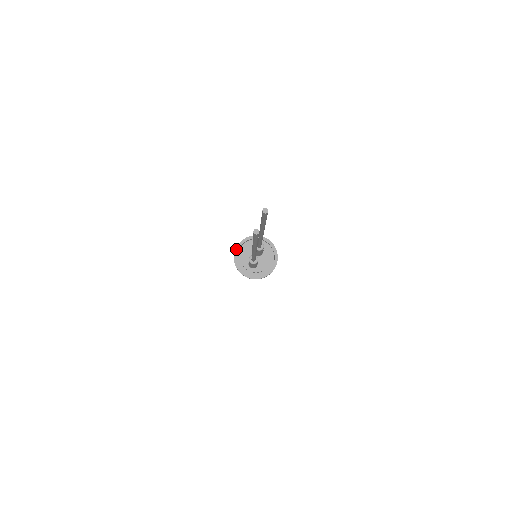
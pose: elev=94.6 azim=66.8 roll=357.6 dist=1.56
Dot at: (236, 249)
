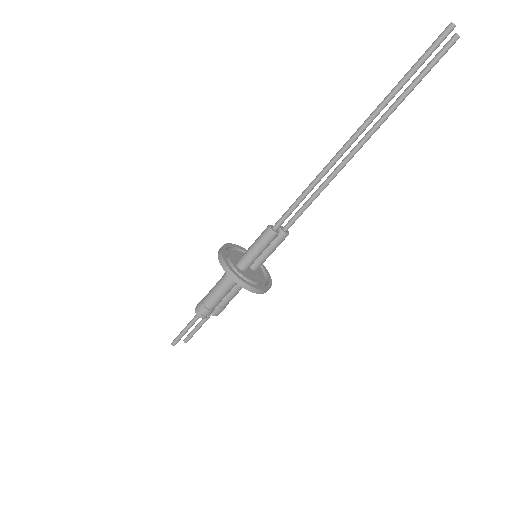
Dot at: (230, 244)
